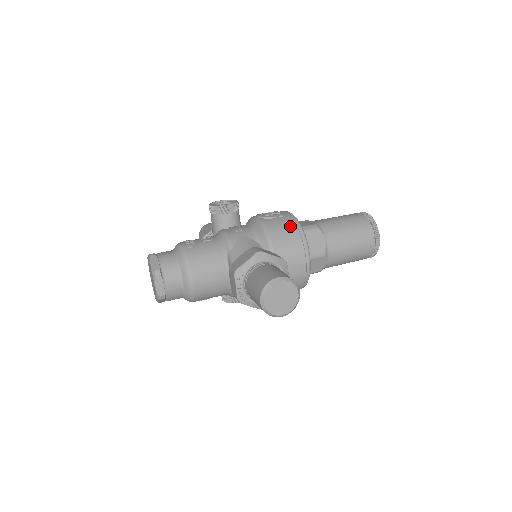
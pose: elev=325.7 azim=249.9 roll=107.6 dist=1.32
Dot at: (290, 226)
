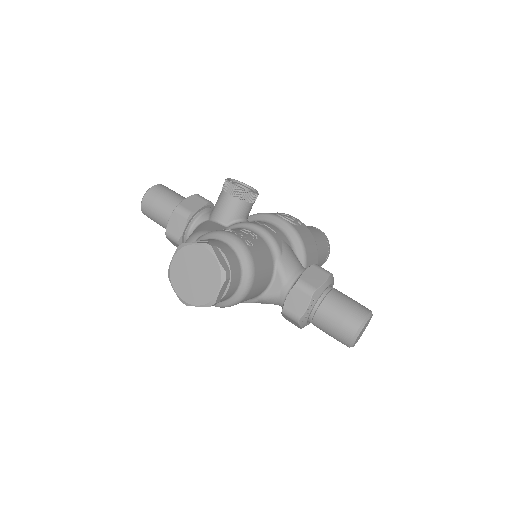
Dot at: (312, 239)
